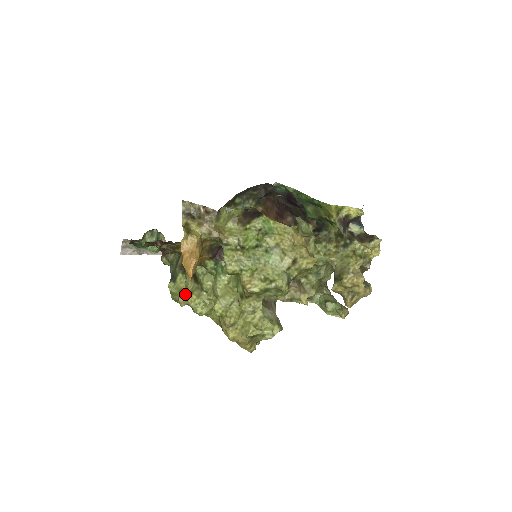
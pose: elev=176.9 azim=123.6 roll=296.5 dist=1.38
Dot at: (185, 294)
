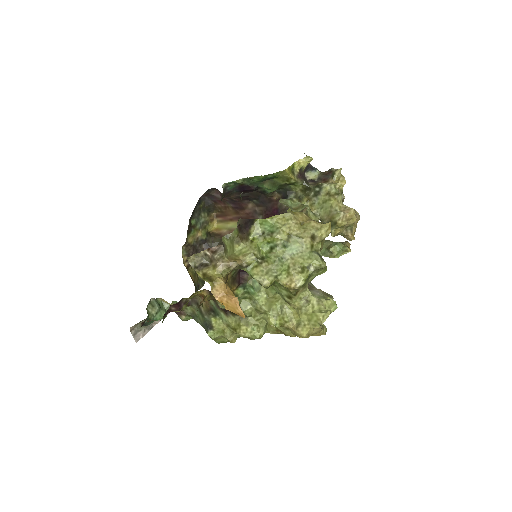
Dot at: (230, 331)
